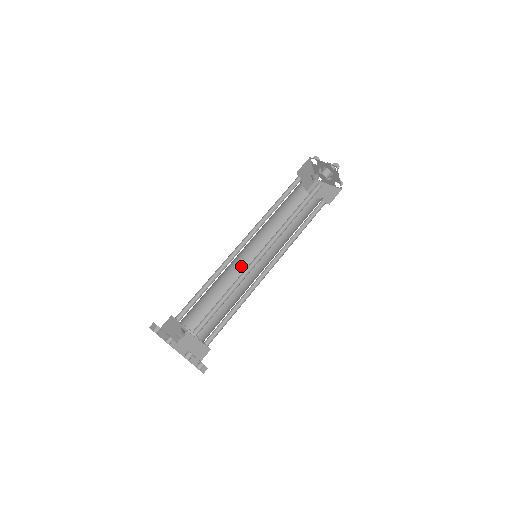
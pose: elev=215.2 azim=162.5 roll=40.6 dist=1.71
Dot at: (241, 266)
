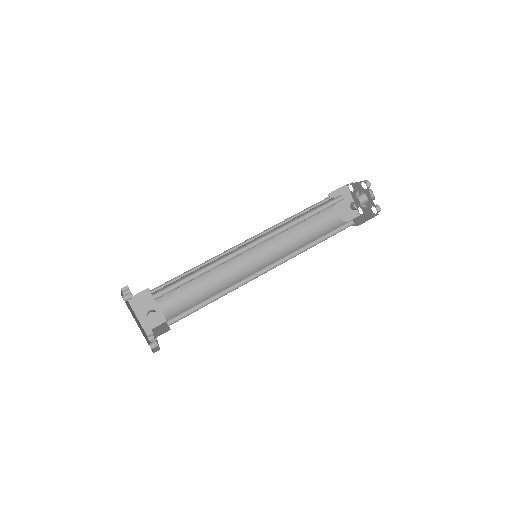
Dot at: occluded
